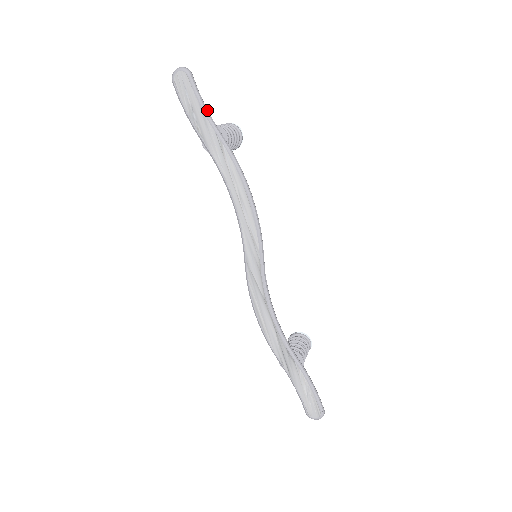
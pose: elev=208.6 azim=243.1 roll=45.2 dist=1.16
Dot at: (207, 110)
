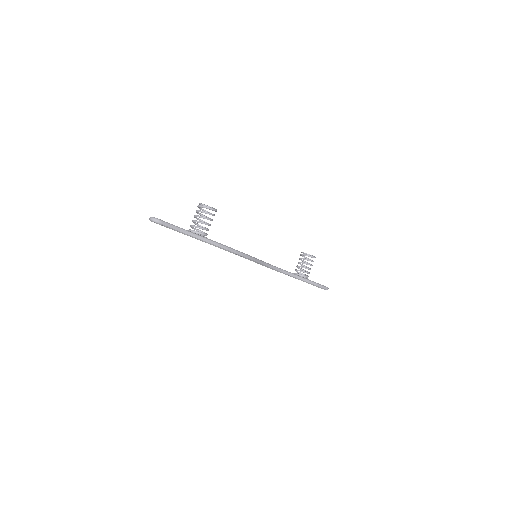
Dot at: (183, 231)
